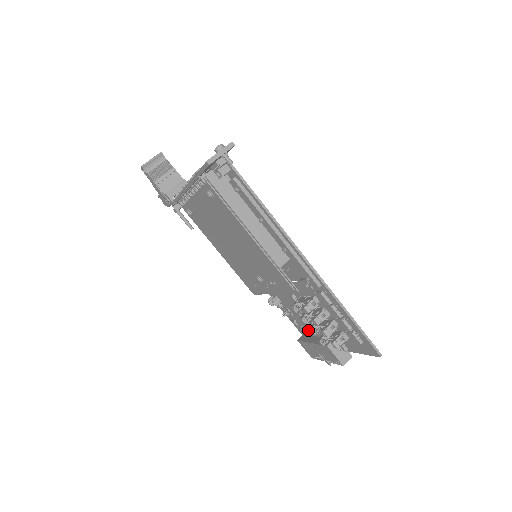
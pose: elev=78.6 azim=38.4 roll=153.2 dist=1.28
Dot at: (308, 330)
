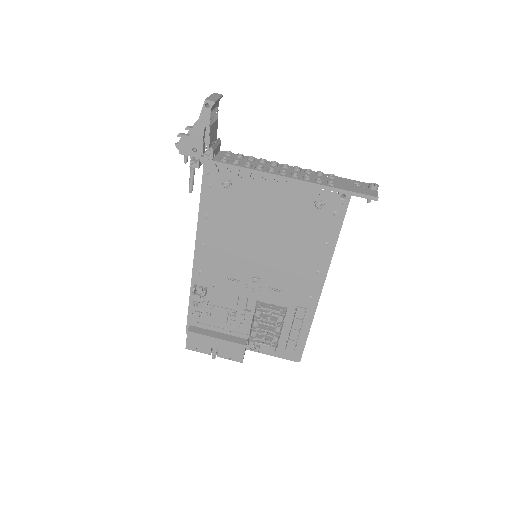
Dot at: (211, 324)
